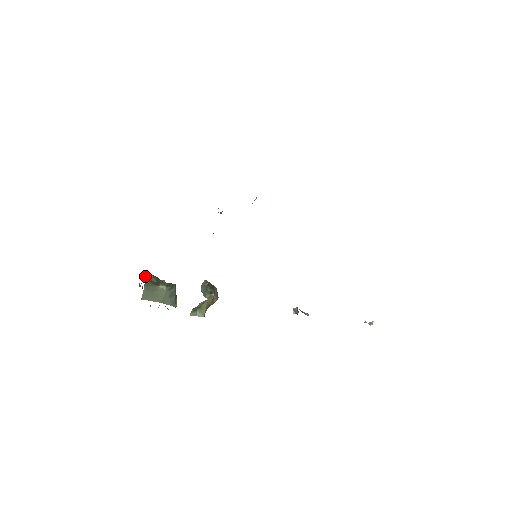
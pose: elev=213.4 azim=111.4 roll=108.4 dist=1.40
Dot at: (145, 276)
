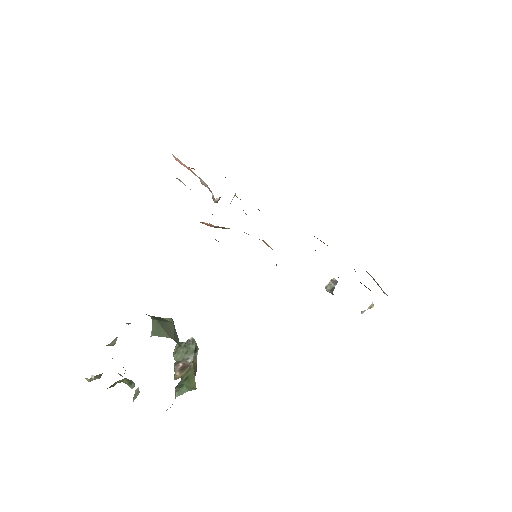
Dot at: (128, 323)
